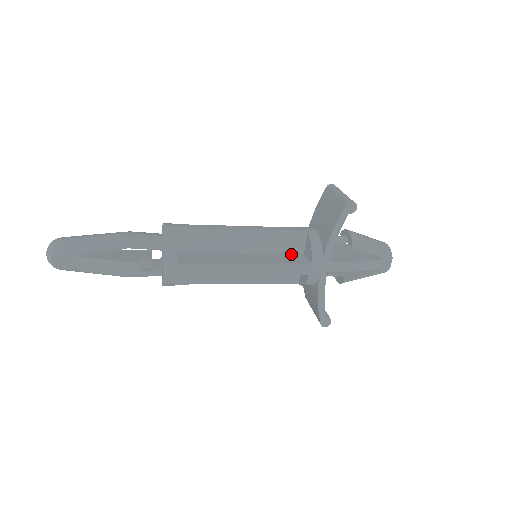
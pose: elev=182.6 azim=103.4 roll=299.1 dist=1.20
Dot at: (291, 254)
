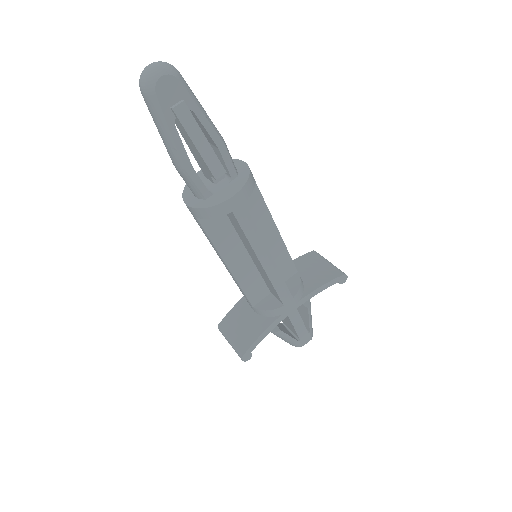
Dot at: occluded
